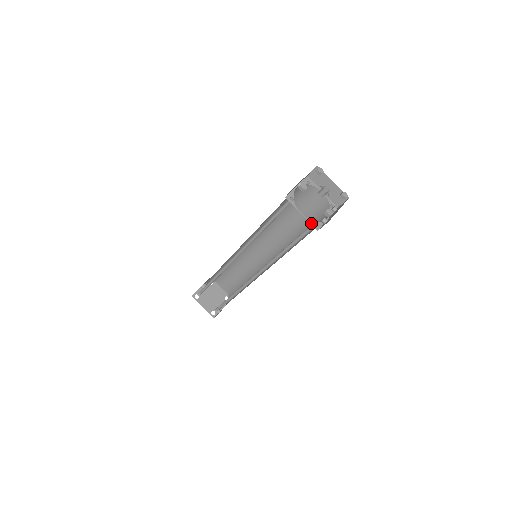
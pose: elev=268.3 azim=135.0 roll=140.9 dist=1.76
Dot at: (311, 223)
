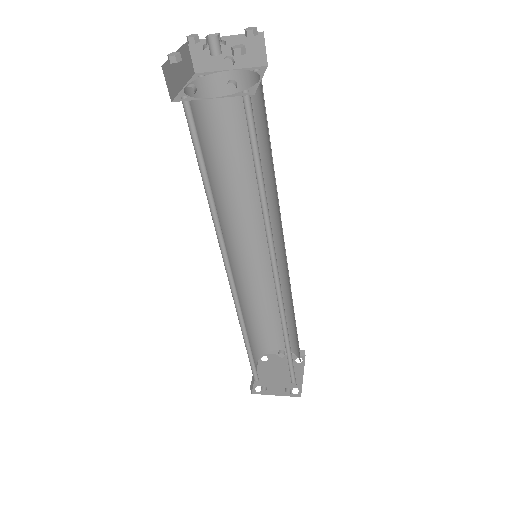
Dot at: (179, 95)
